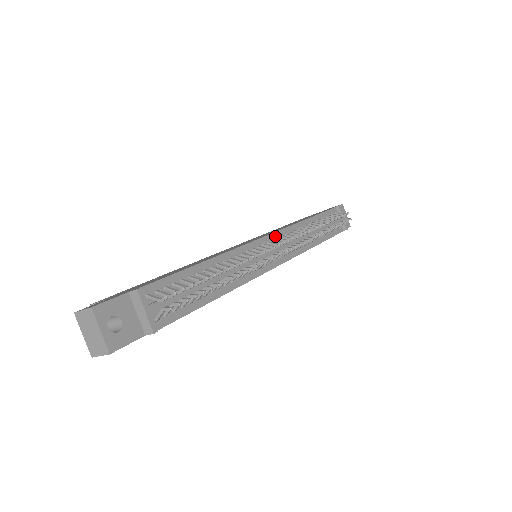
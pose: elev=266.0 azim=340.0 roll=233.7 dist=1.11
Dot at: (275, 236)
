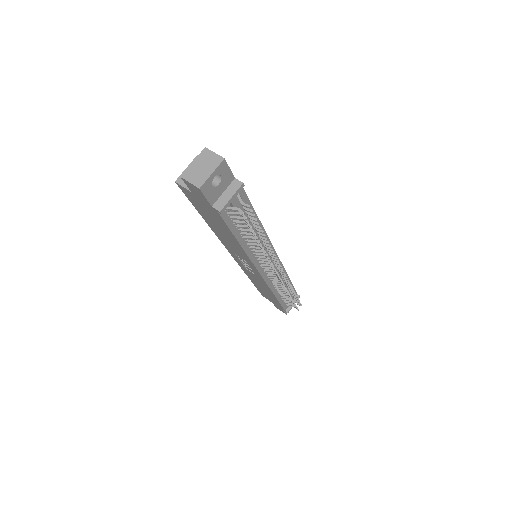
Dot at: occluded
